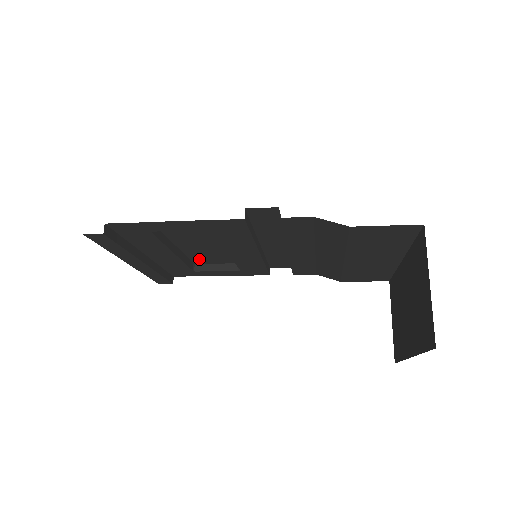
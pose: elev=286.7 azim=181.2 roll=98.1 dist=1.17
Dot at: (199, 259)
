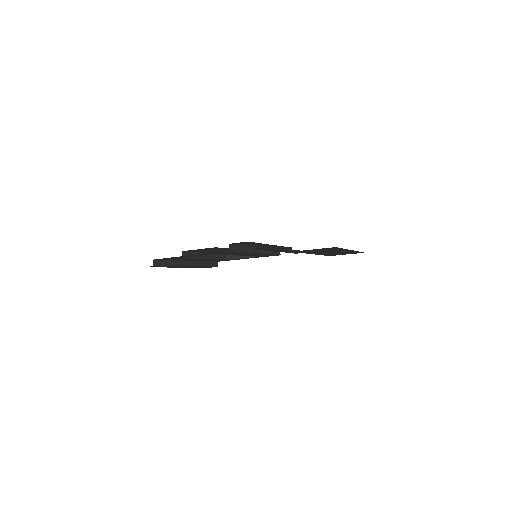
Dot at: occluded
